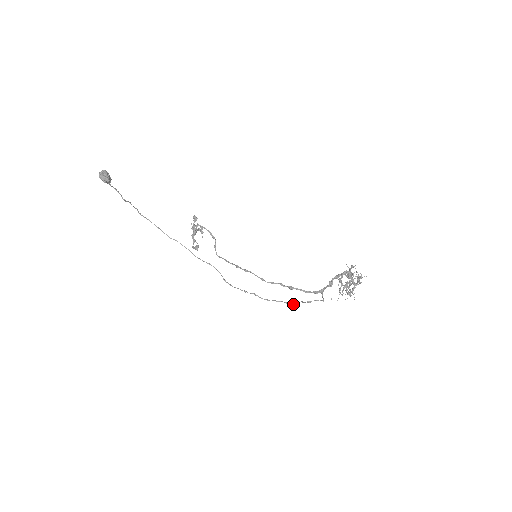
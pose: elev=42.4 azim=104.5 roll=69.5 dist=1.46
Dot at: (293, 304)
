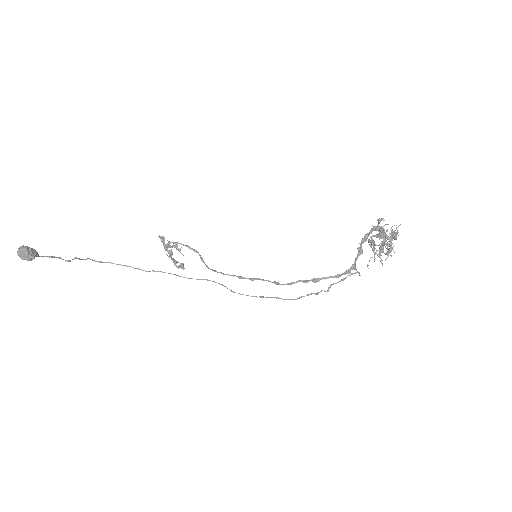
Dot at: (324, 291)
